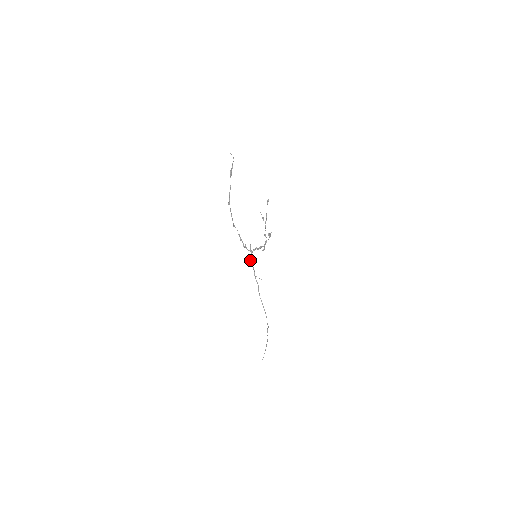
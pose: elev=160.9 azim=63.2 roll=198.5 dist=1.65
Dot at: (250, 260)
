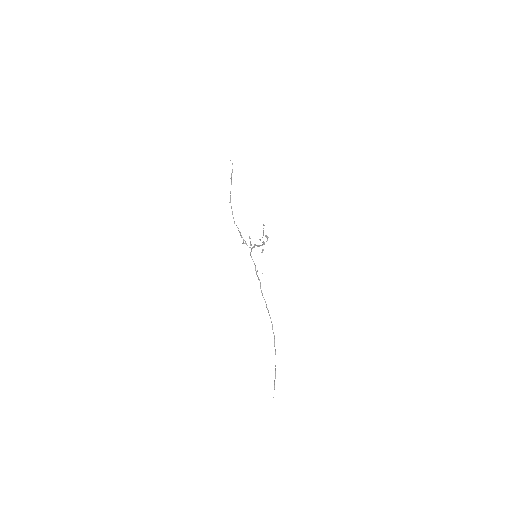
Dot at: (251, 256)
